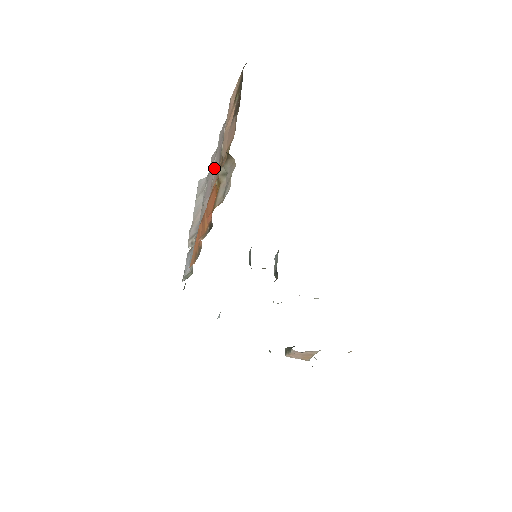
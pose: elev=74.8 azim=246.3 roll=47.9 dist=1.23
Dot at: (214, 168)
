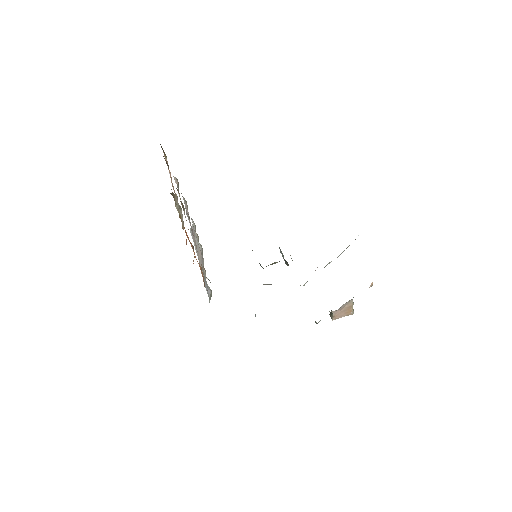
Dot at: occluded
